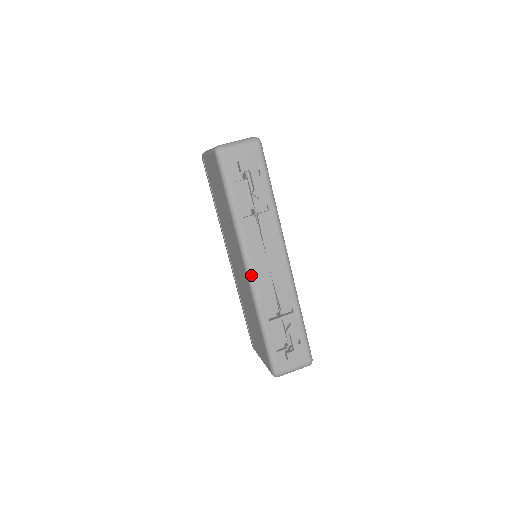
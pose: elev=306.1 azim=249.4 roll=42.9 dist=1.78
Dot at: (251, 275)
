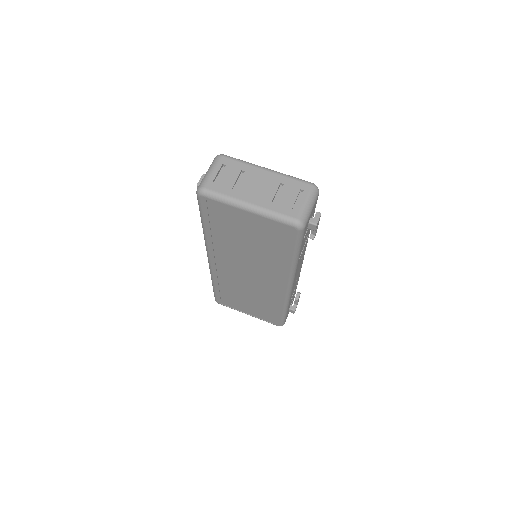
Dot at: (291, 290)
